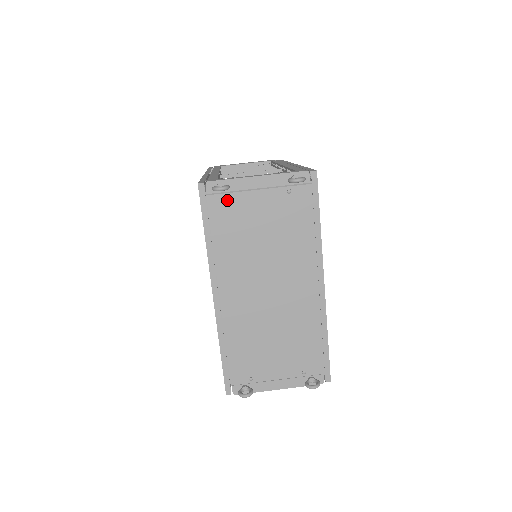
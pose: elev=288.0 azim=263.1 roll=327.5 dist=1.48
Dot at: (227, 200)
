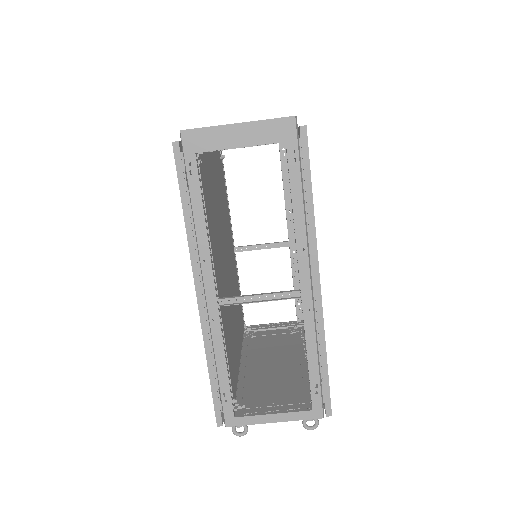
Dot at: occluded
